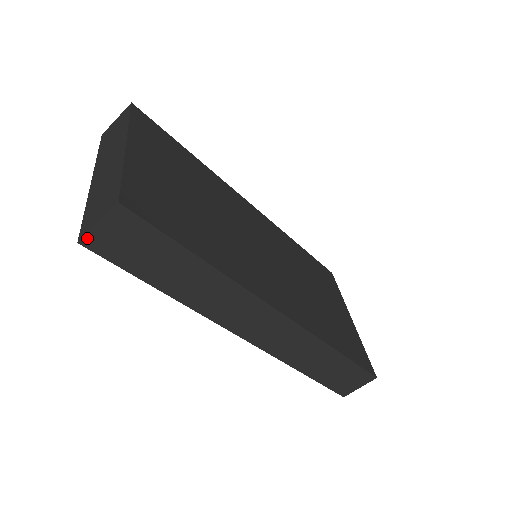
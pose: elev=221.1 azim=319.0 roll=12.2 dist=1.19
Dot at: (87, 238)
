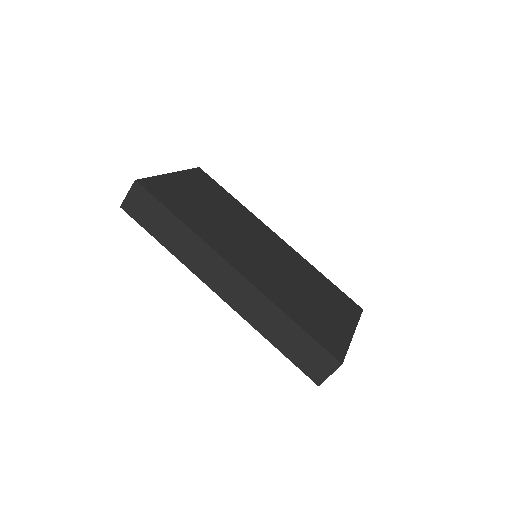
Dot at: (124, 204)
